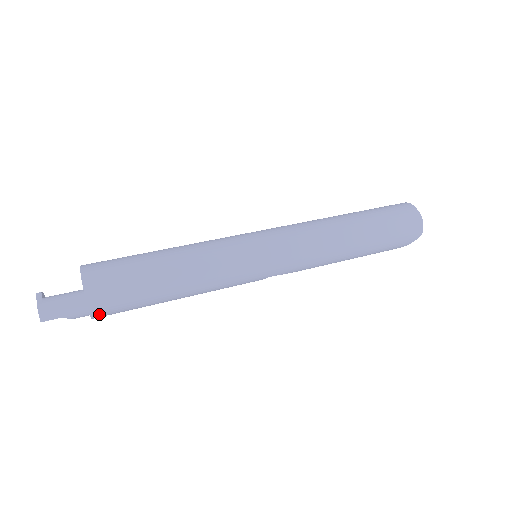
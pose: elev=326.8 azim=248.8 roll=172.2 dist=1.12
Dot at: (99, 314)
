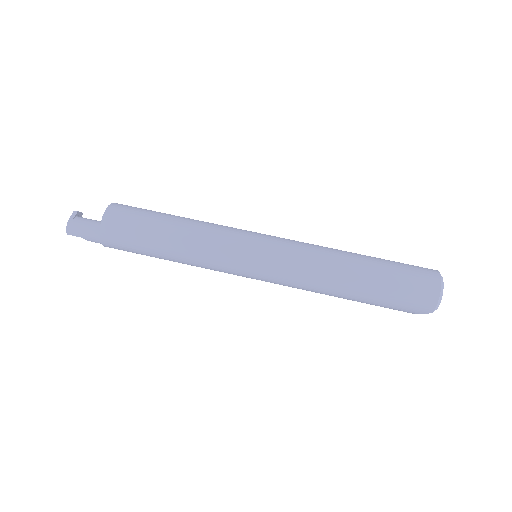
Dot at: (110, 246)
